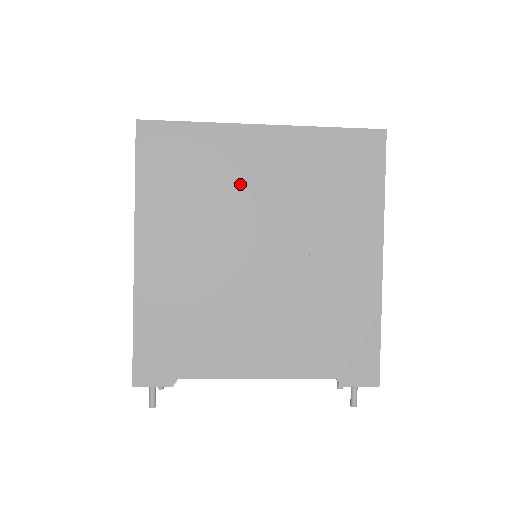
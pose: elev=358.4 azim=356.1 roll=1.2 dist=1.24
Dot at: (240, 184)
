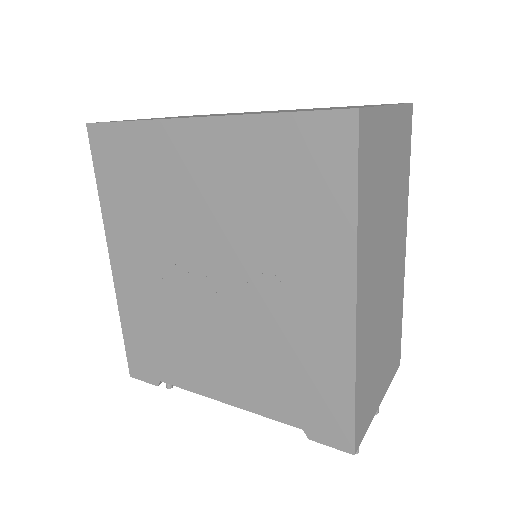
Dot at: (183, 195)
